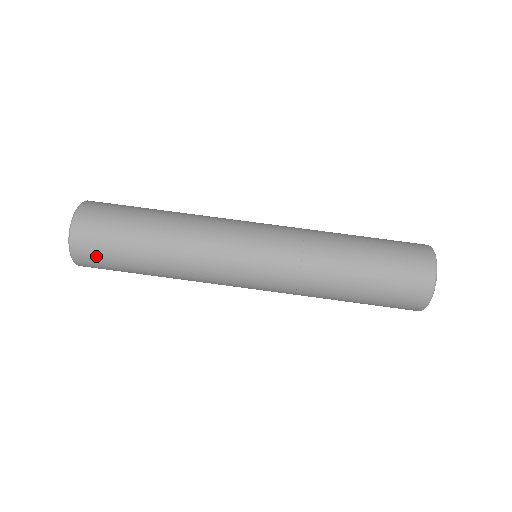
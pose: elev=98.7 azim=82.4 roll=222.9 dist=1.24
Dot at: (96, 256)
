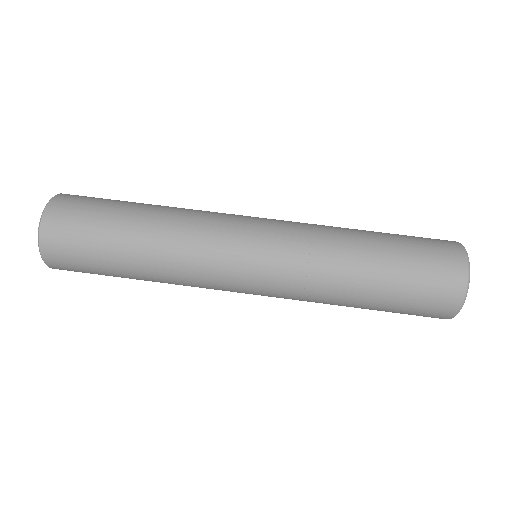
Dot at: (70, 225)
